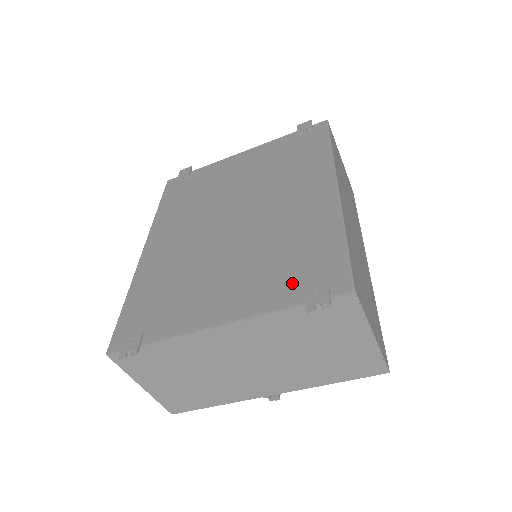
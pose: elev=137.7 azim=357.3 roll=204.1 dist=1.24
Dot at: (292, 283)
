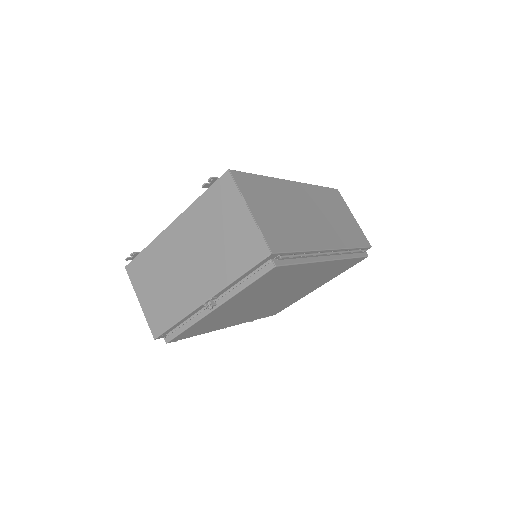
Dot at: occluded
